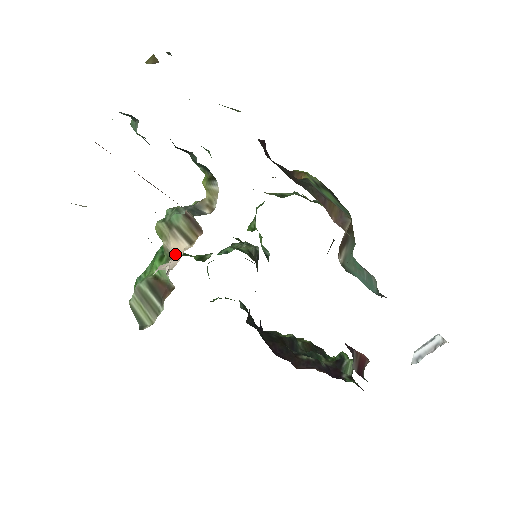
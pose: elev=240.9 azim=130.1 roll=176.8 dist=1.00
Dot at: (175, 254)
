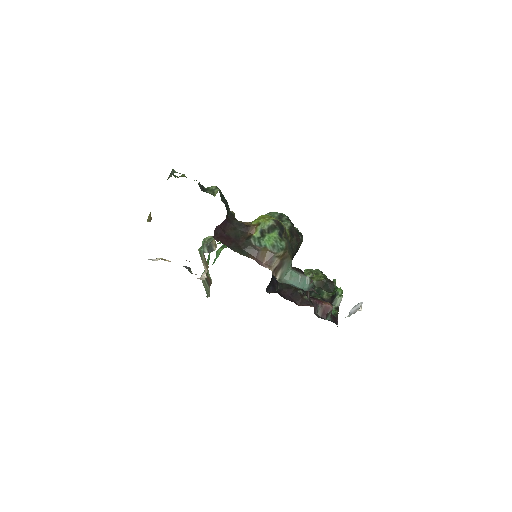
Dot at: (205, 271)
